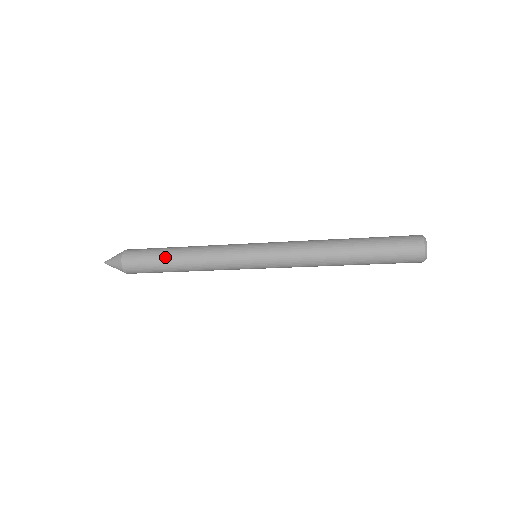
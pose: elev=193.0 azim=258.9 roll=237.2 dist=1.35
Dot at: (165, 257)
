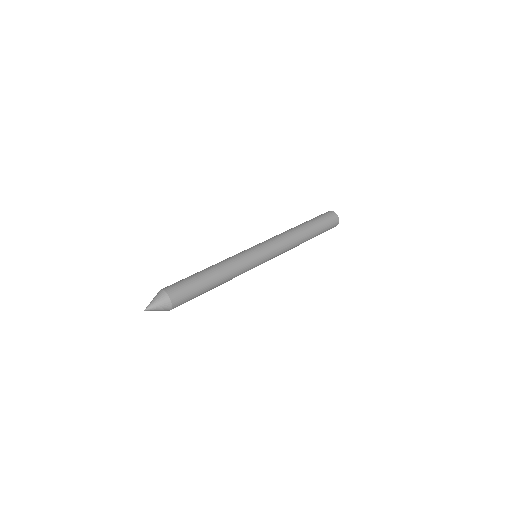
Dot at: (207, 289)
